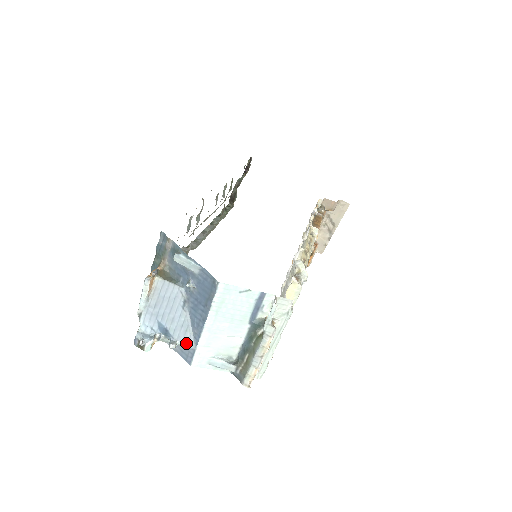
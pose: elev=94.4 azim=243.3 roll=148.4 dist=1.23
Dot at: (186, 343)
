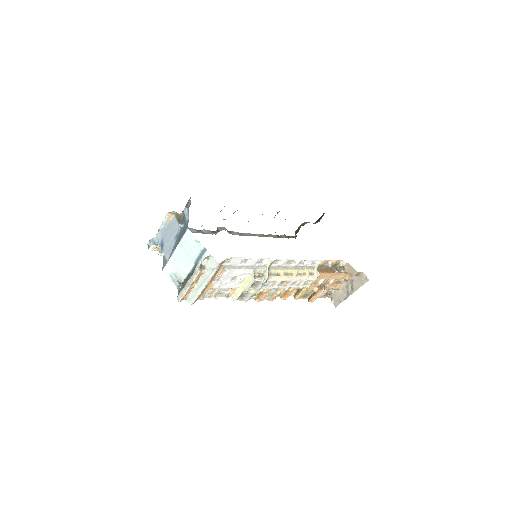
Dot at: (166, 256)
